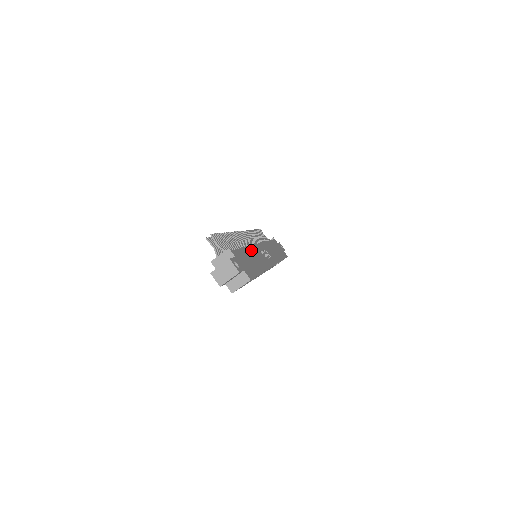
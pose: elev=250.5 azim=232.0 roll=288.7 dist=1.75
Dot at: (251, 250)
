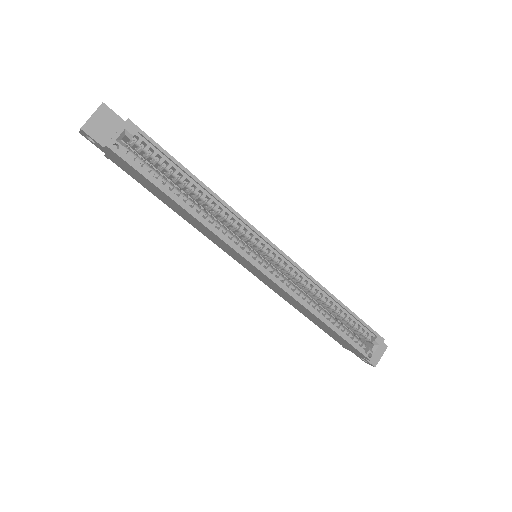
Dot at: occluded
